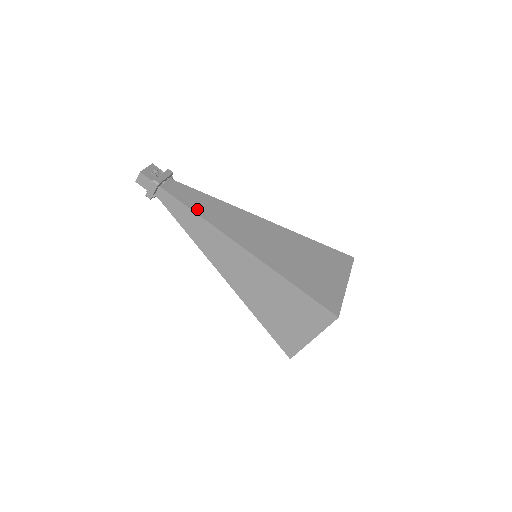
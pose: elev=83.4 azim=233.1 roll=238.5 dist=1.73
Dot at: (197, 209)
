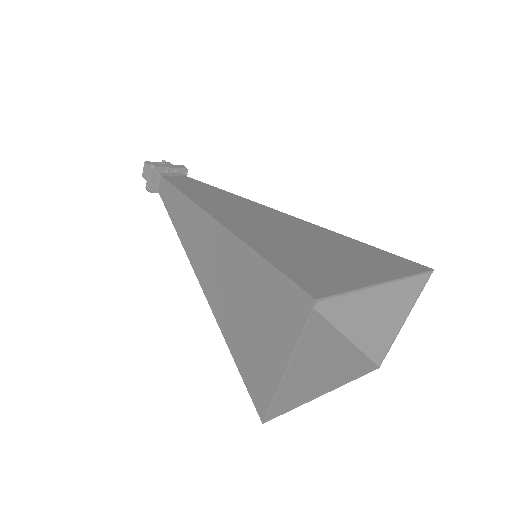
Dot at: (185, 189)
